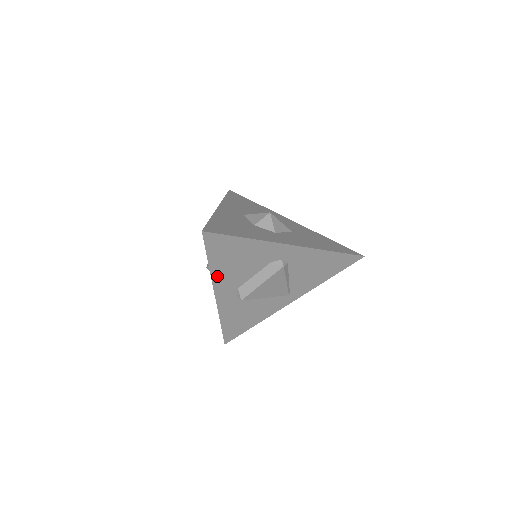
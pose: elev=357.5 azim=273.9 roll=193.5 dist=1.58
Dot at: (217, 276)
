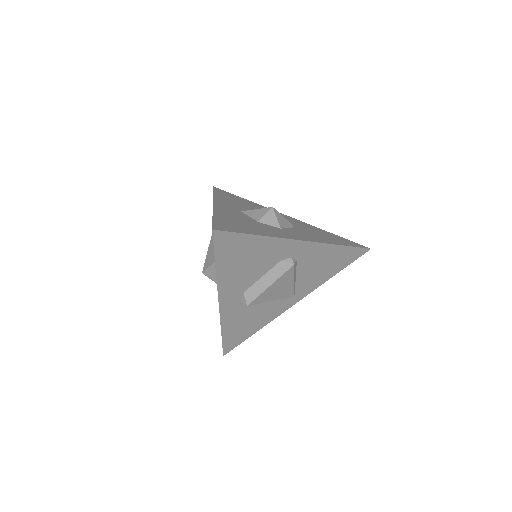
Dot at: (223, 280)
